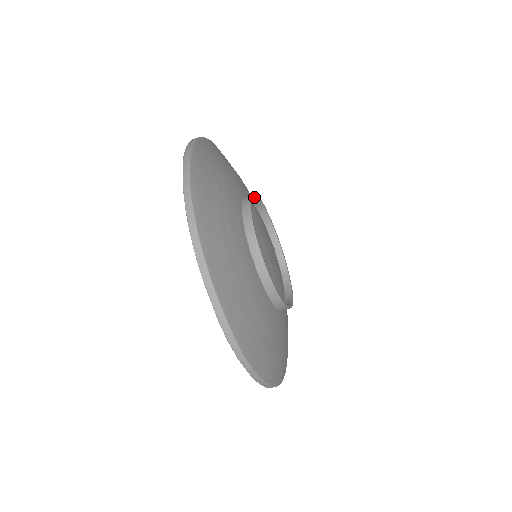
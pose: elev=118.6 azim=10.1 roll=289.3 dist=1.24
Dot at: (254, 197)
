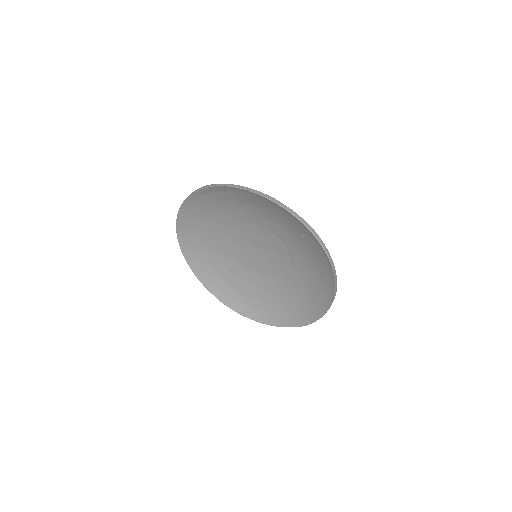
Dot at: occluded
